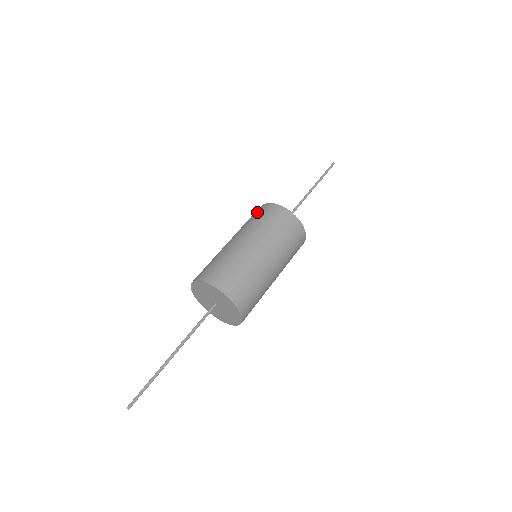
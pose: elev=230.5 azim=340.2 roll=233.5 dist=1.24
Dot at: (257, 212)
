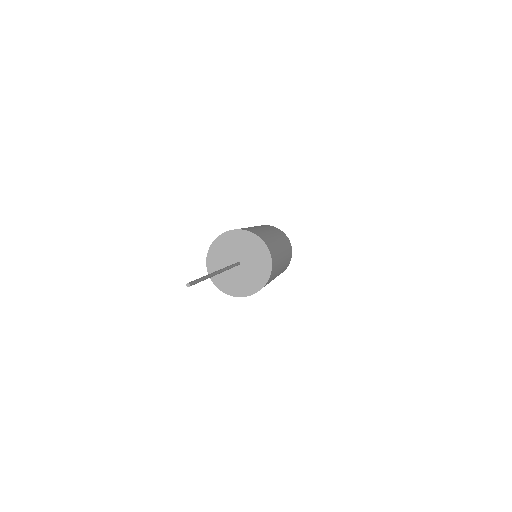
Dot at: occluded
